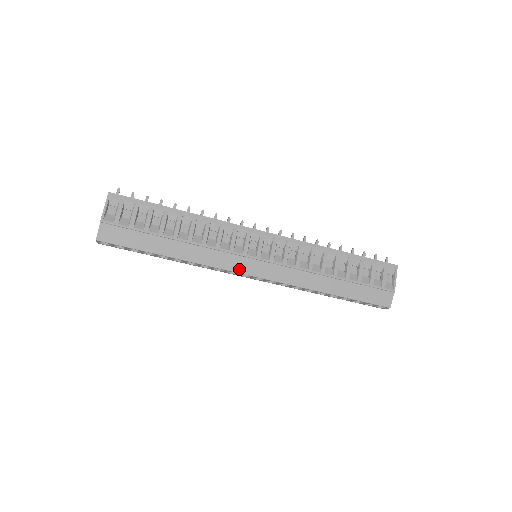
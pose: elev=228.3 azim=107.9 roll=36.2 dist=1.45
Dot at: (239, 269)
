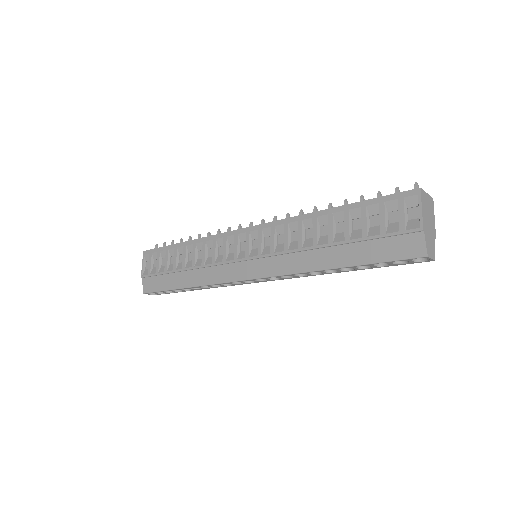
Dot at: (236, 277)
